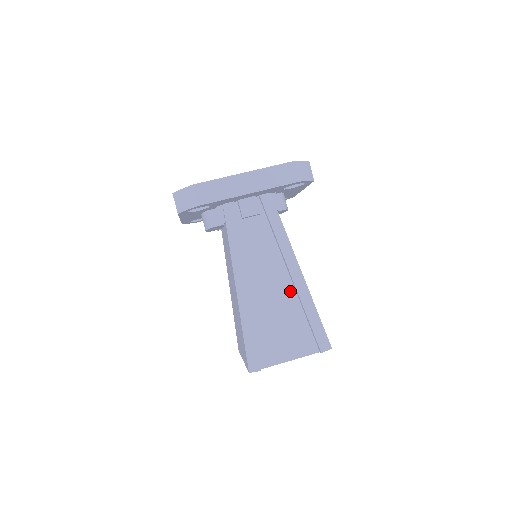
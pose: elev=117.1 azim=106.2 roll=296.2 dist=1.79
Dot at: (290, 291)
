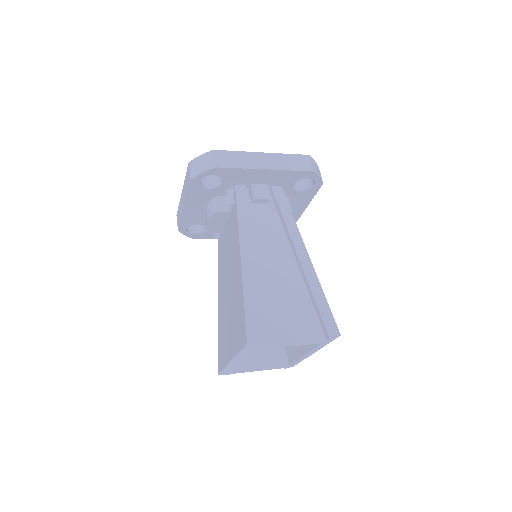
Dot at: (296, 274)
